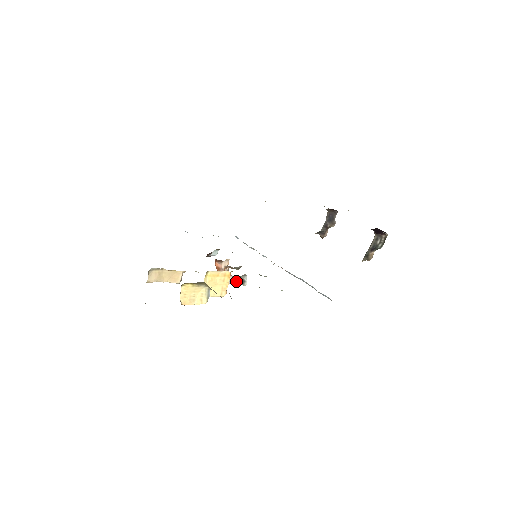
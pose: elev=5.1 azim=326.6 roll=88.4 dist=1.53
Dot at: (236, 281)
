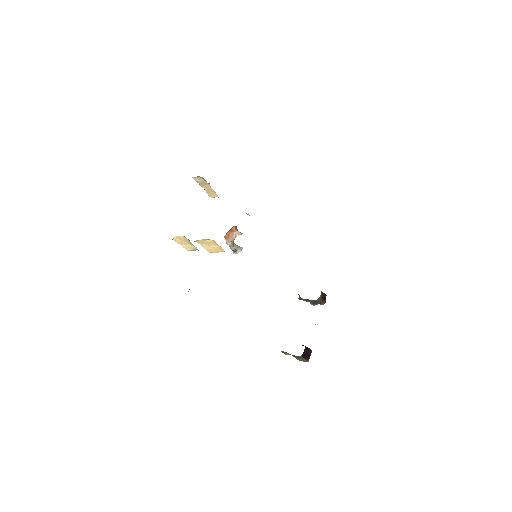
Dot at: (231, 247)
